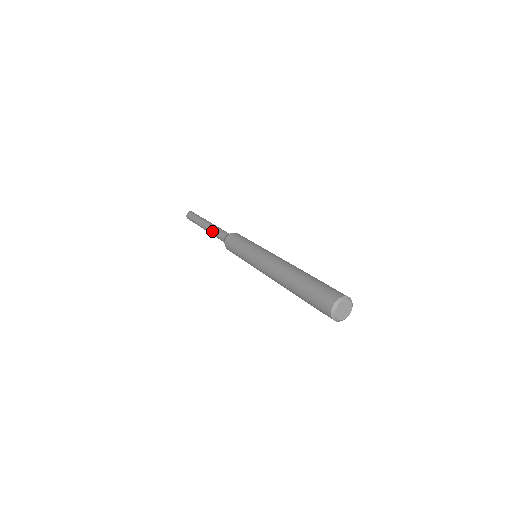
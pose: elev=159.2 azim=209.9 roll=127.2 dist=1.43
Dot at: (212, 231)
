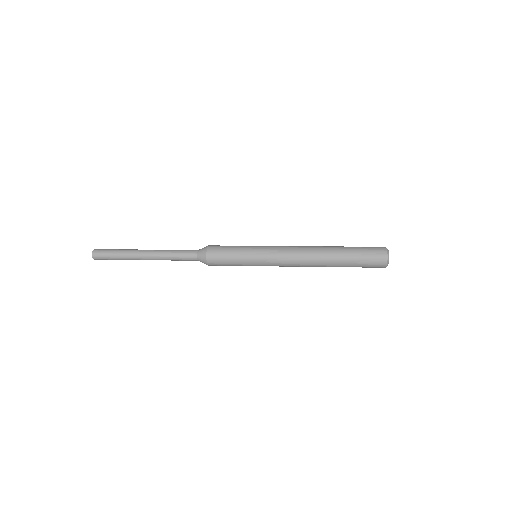
Dot at: (167, 255)
